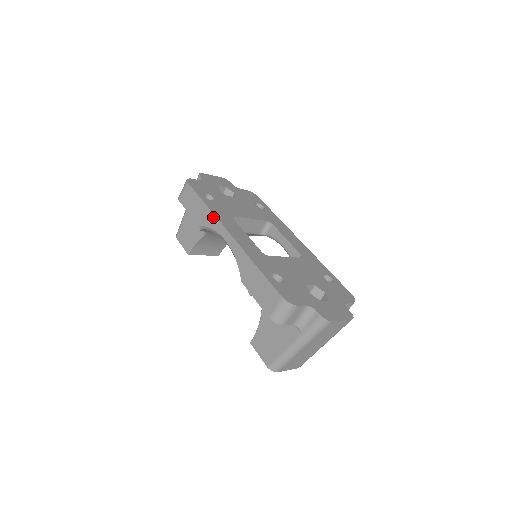
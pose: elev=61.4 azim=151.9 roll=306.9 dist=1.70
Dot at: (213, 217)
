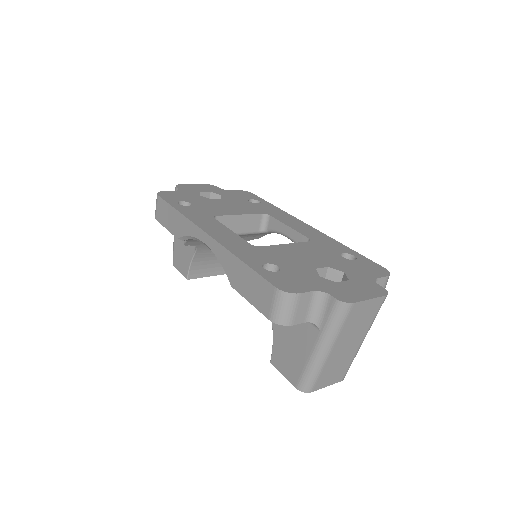
Dot at: (187, 222)
